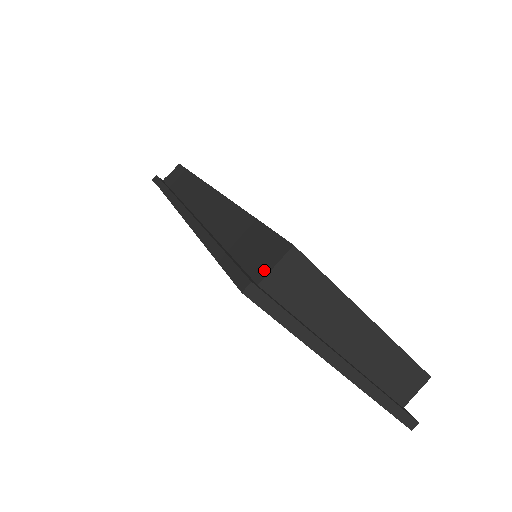
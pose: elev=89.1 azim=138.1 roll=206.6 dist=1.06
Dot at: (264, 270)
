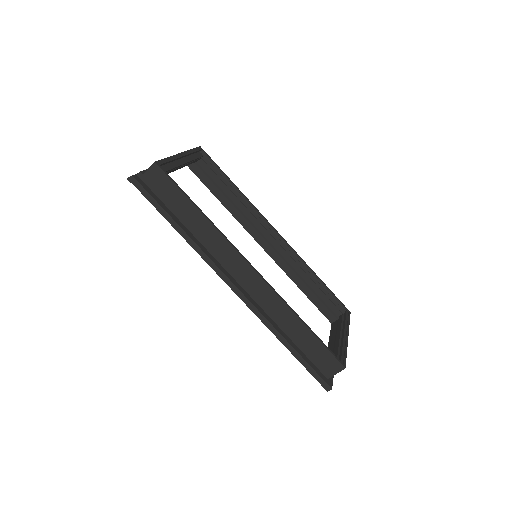
Dot at: (330, 373)
